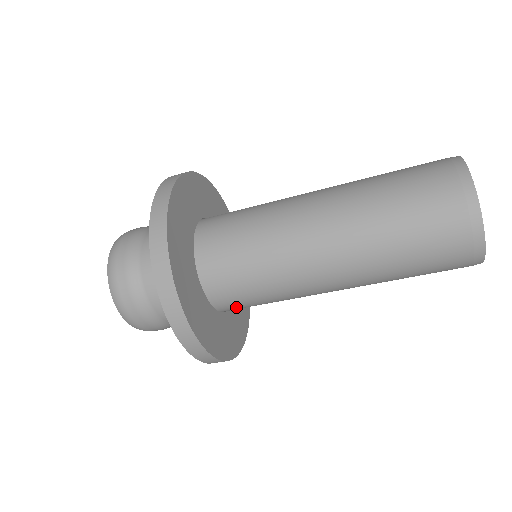
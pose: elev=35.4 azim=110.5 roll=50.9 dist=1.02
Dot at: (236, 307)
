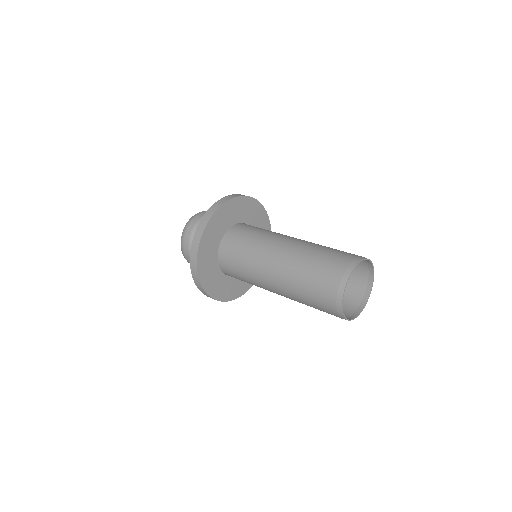
Dot at: occluded
